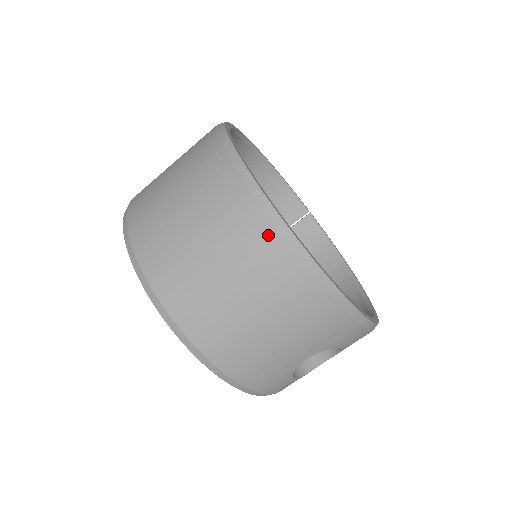
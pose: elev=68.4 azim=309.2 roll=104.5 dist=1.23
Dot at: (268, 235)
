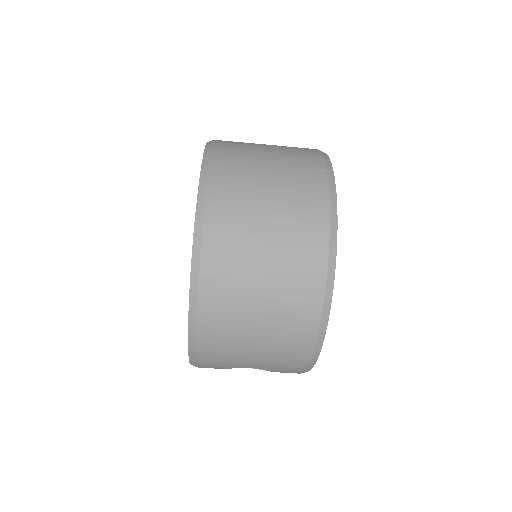
Dot at: (317, 288)
